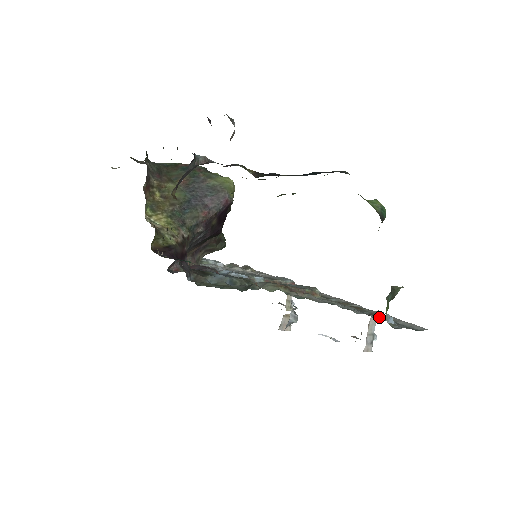
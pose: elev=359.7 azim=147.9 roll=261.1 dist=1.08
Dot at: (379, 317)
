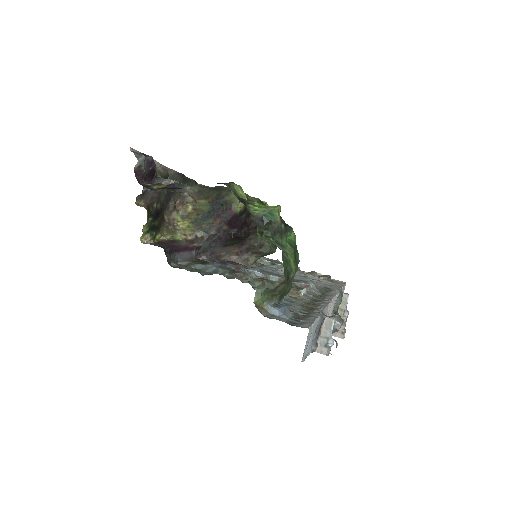
Dot at: (298, 314)
